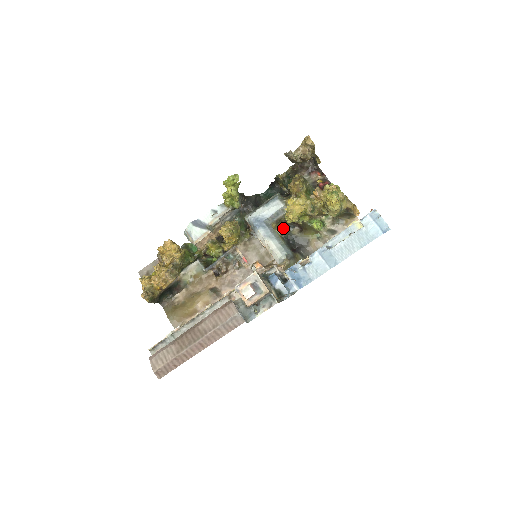
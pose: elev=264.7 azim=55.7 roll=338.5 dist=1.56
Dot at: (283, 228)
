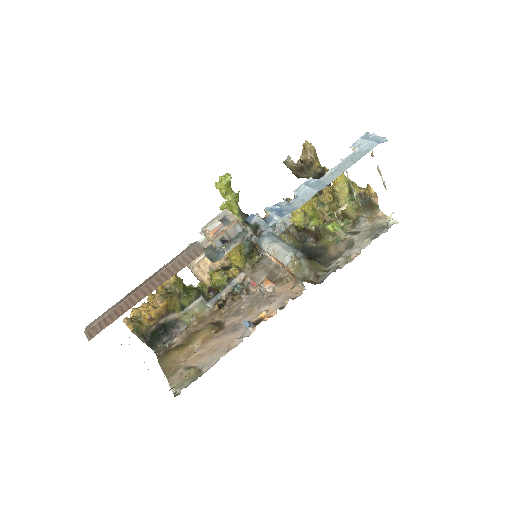
Dot at: (295, 241)
